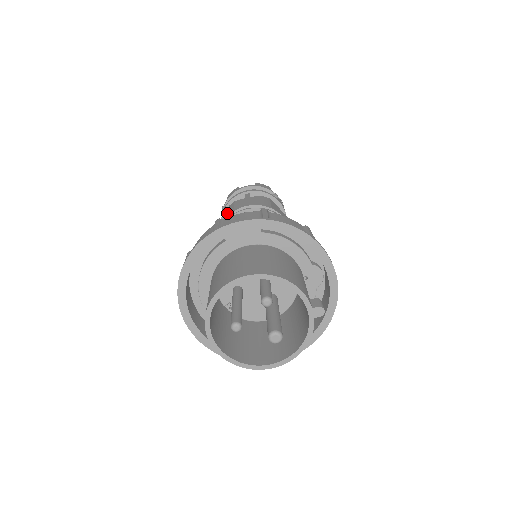
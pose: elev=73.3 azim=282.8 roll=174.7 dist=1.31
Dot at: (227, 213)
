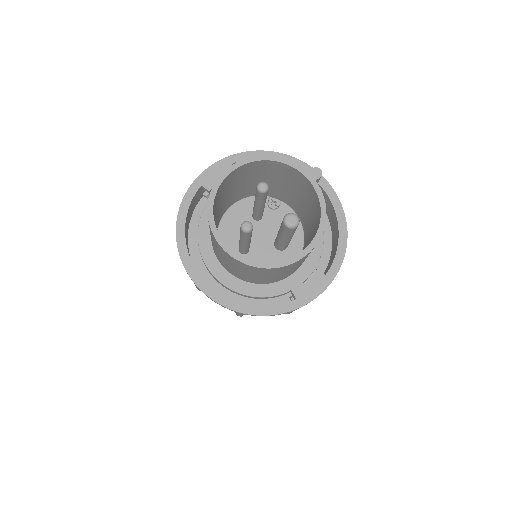
Dot at: occluded
